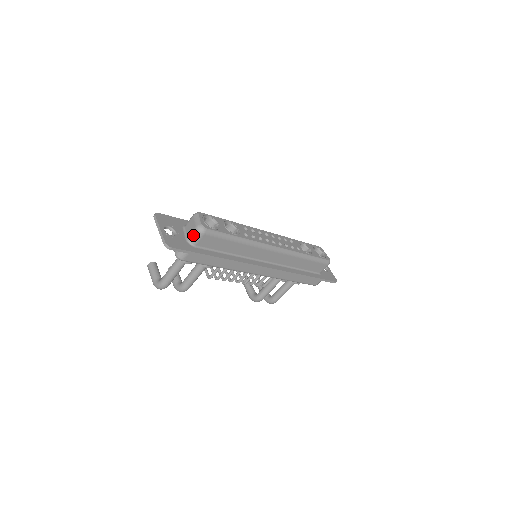
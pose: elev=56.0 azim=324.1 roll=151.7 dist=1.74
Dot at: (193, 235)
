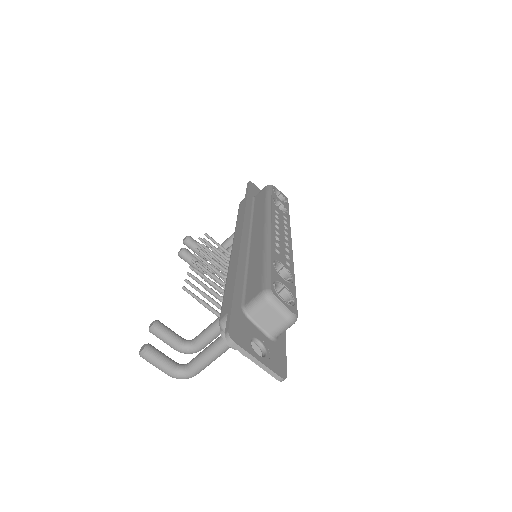
Dot at: (282, 330)
